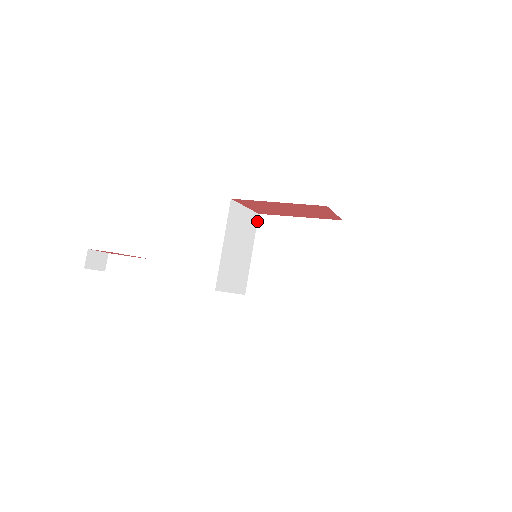
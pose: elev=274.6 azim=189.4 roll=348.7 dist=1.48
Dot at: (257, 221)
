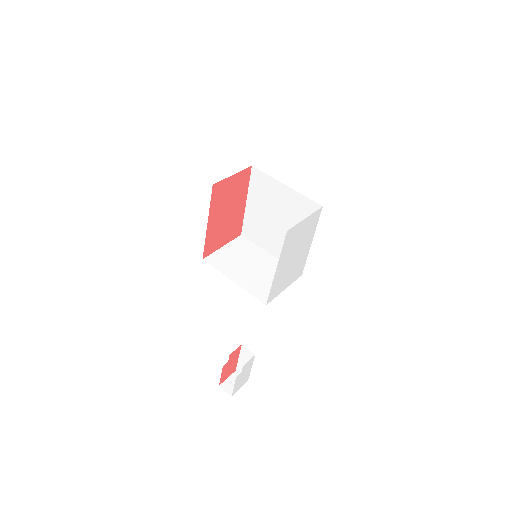
Dot at: (246, 239)
